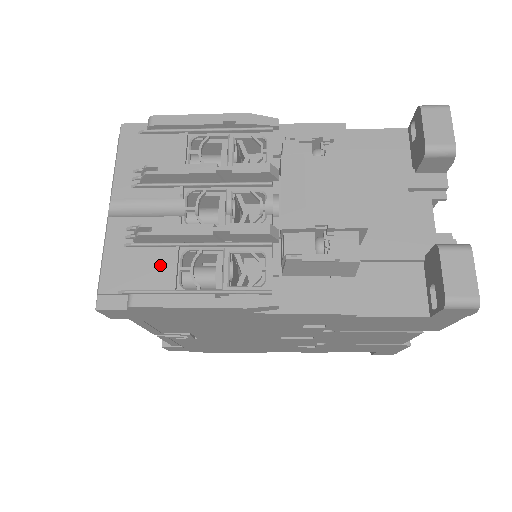
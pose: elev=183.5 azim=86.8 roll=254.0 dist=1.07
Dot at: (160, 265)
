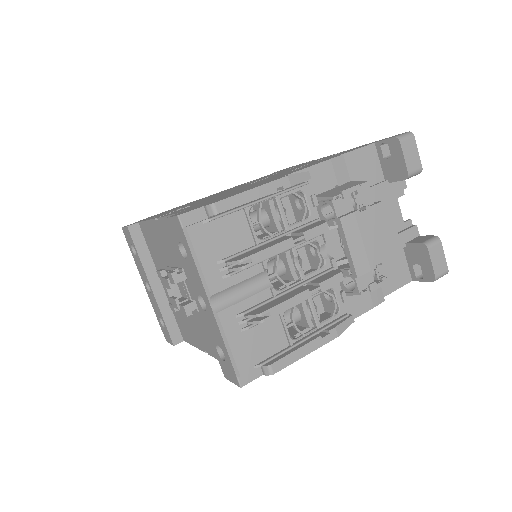
Dot at: (273, 332)
